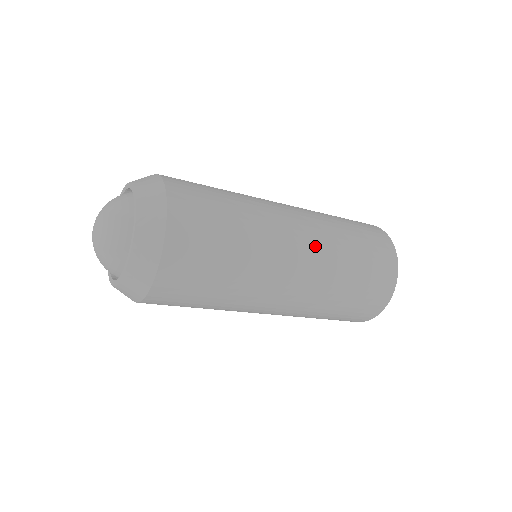
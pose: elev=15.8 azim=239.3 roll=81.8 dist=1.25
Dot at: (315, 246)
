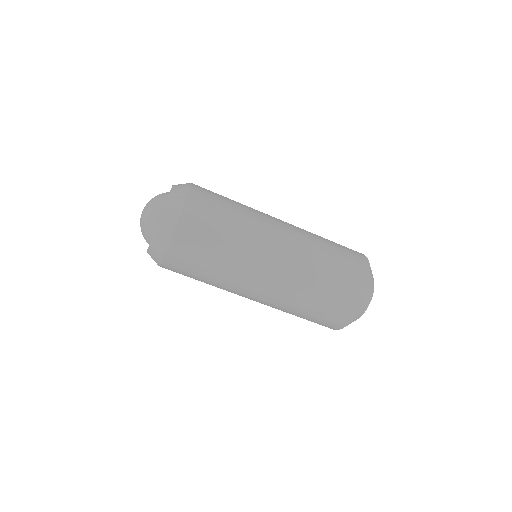
Dot at: (296, 233)
